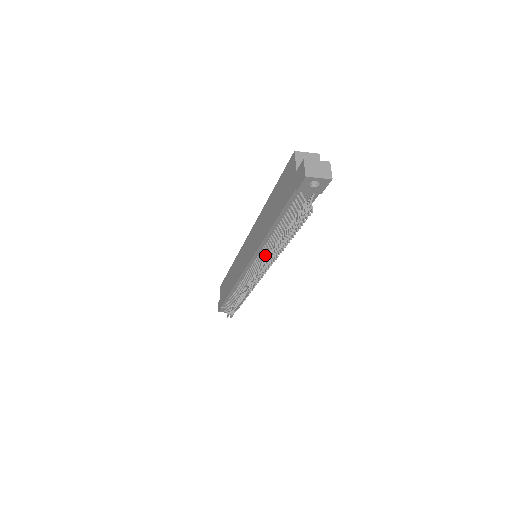
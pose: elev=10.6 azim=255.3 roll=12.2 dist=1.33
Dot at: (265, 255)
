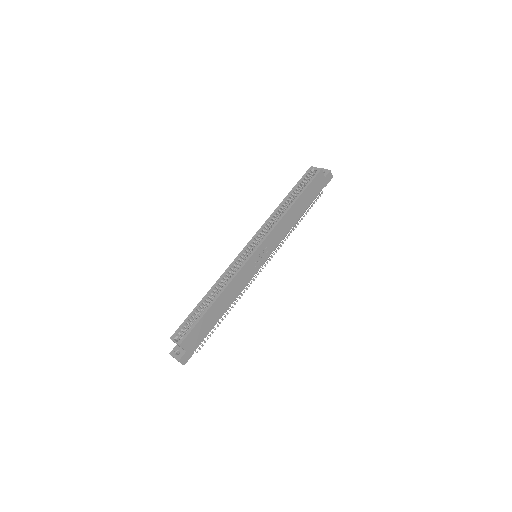
Dot at: occluded
